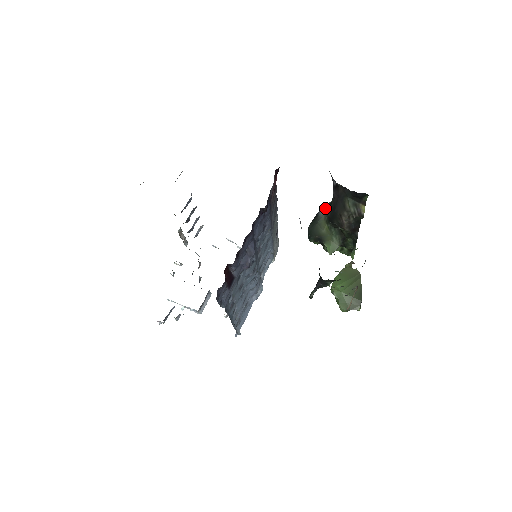
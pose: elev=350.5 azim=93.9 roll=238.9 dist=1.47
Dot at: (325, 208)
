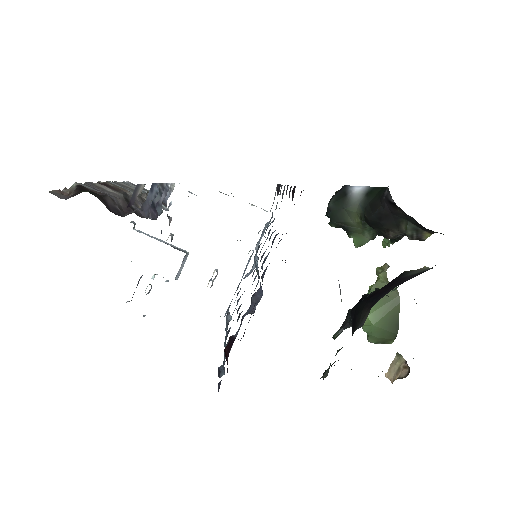
Dot at: (360, 194)
